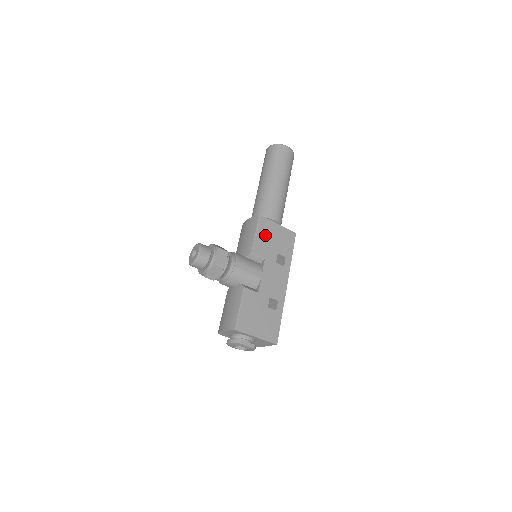
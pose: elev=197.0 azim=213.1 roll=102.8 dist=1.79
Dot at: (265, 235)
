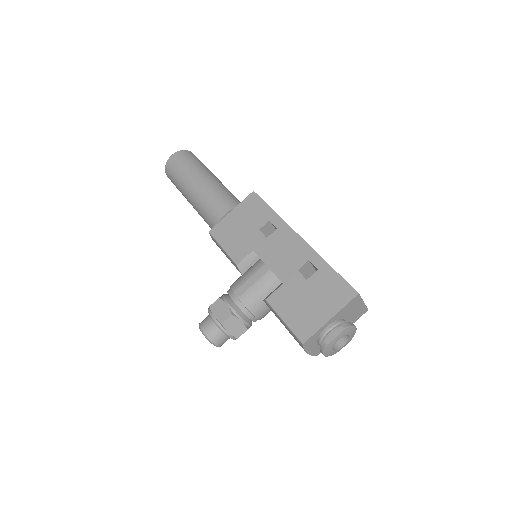
Dot at: (231, 236)
